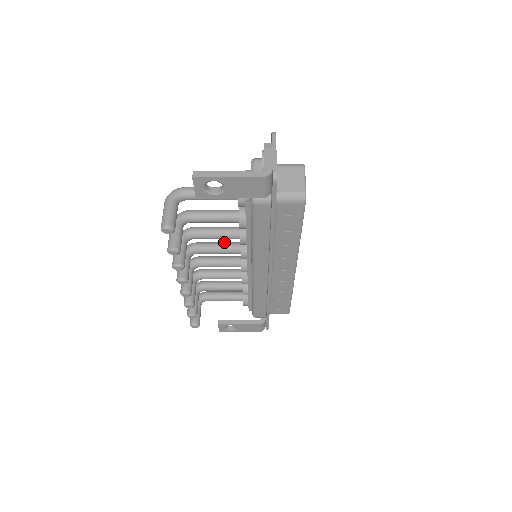
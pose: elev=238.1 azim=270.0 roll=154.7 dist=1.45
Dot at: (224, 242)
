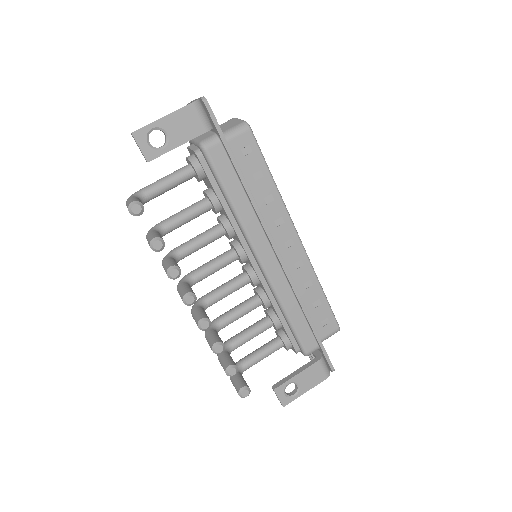
Dot at: (216, 257)
